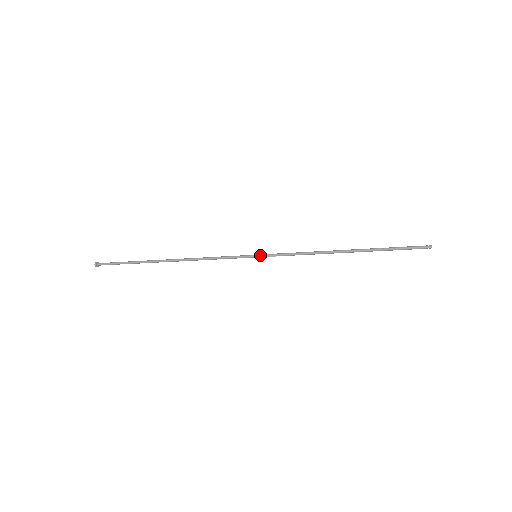
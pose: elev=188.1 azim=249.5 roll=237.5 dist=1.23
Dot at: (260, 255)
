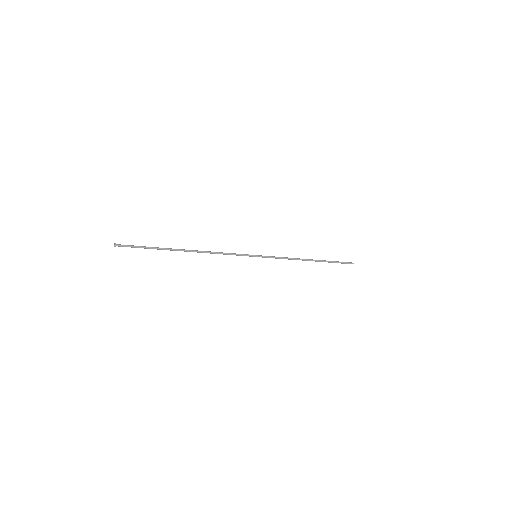
Dot at: (259, 256)
